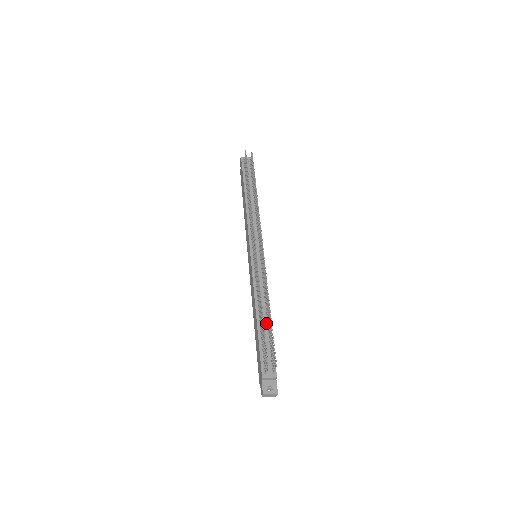
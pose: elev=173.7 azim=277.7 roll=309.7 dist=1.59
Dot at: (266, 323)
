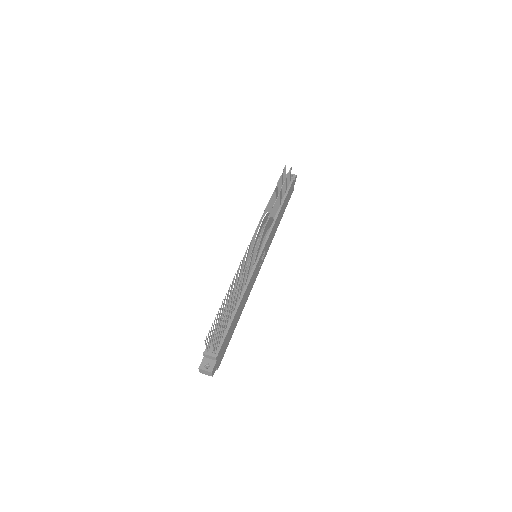
Dot at: (232, 311)
